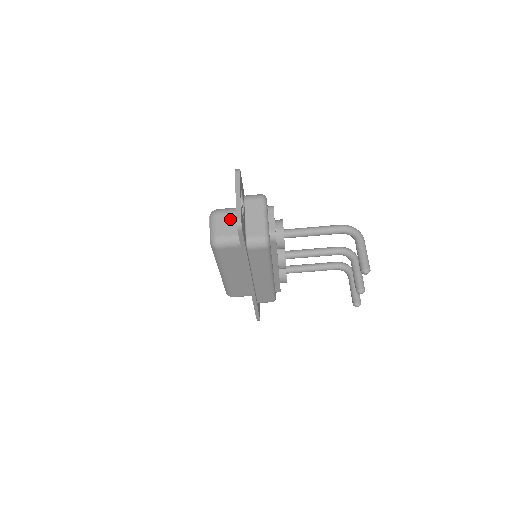
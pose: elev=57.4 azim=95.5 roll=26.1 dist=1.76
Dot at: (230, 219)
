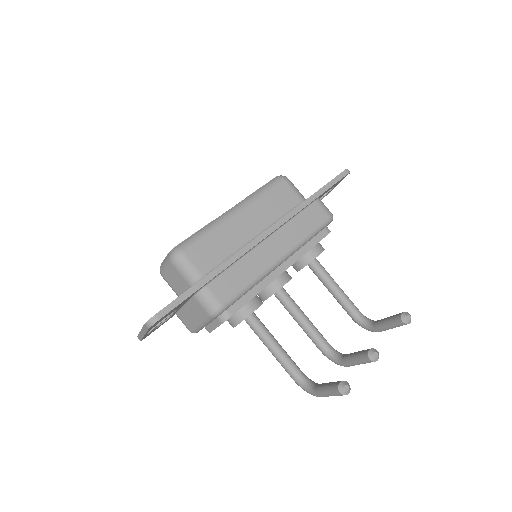
Dot at: occluded
